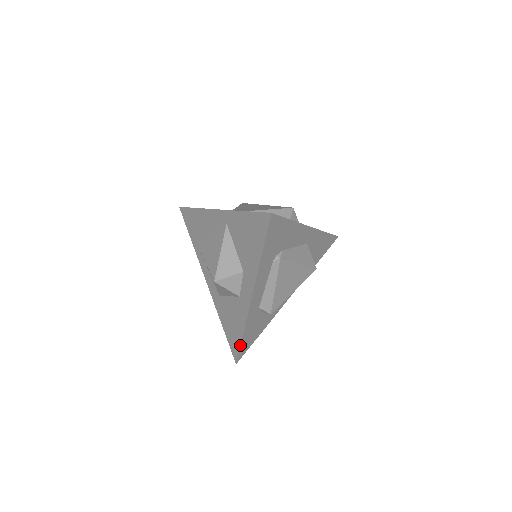
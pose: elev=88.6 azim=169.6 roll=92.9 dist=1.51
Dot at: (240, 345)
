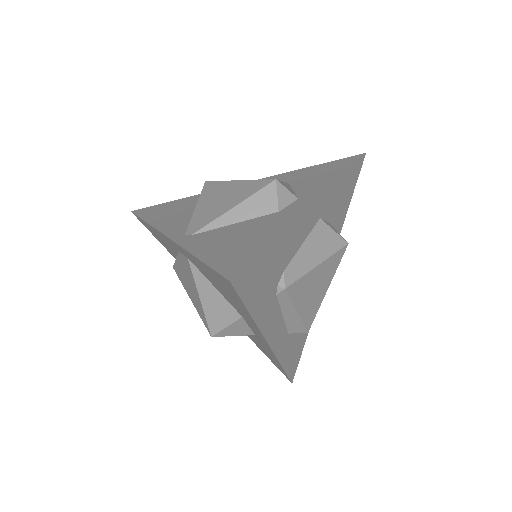
Dot at: occluded
